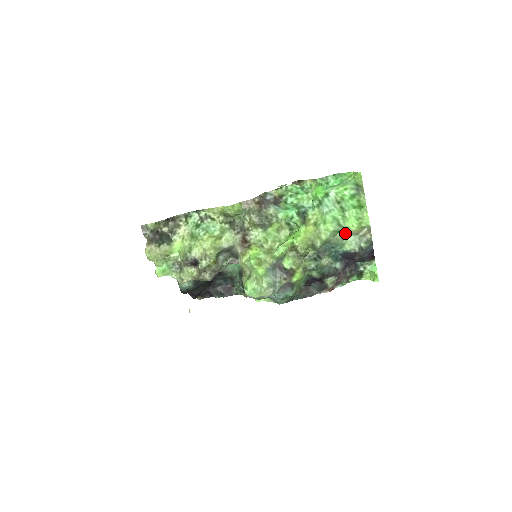
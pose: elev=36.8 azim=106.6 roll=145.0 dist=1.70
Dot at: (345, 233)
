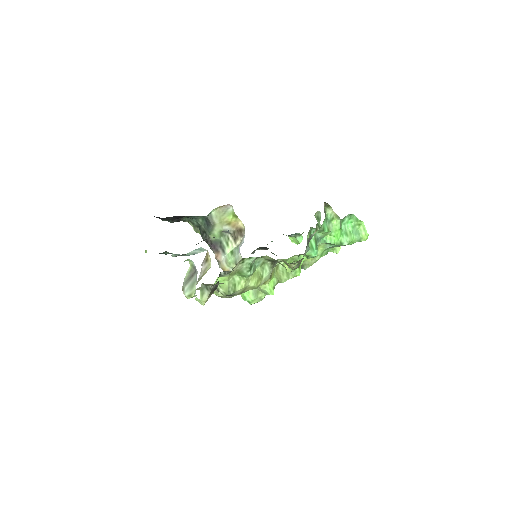
Dot at: occluded
